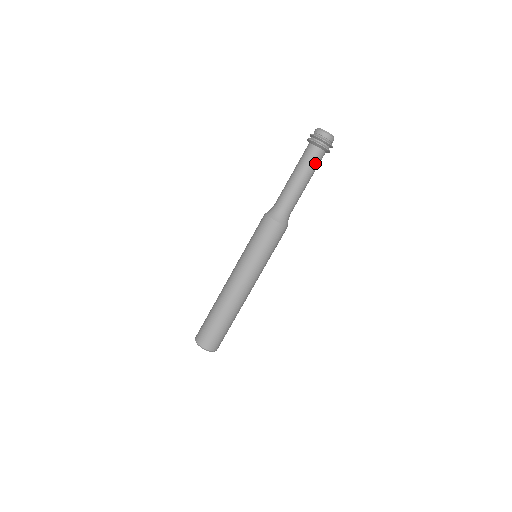
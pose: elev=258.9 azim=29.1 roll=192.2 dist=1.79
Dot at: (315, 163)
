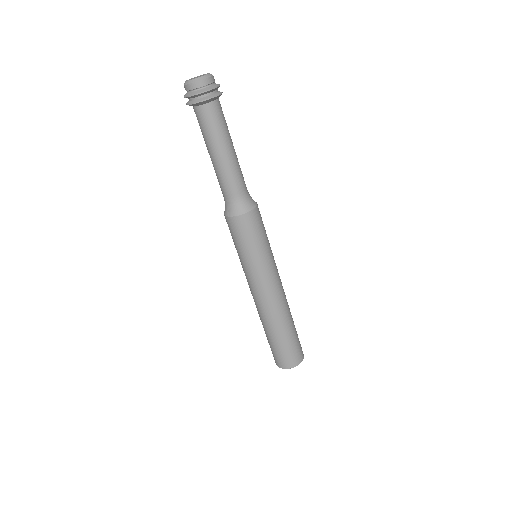
Dot at: (218, 123)
